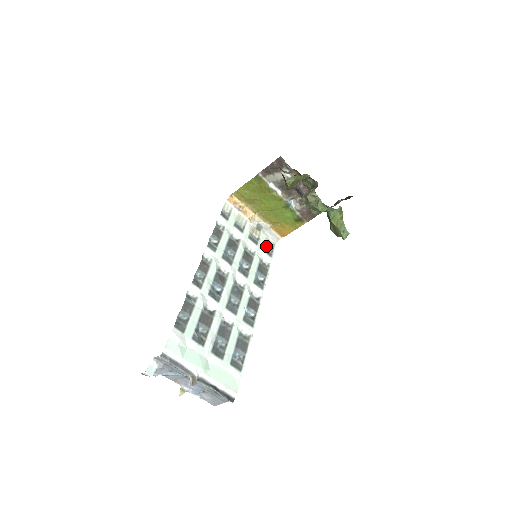
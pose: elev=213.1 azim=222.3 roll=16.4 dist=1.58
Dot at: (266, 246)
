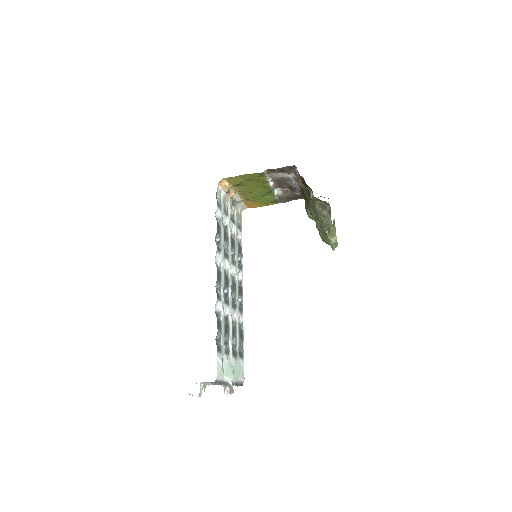
Dot at: (237, 220)
